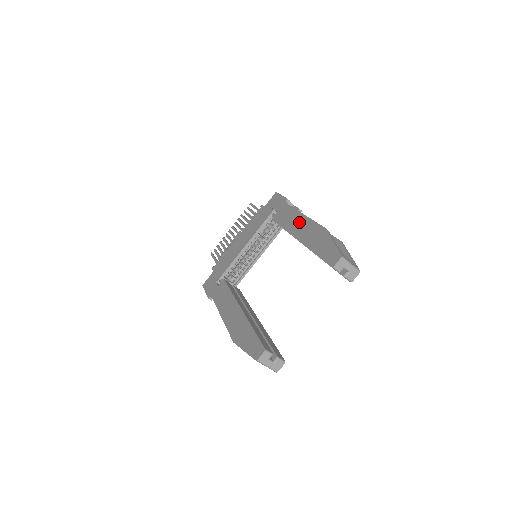
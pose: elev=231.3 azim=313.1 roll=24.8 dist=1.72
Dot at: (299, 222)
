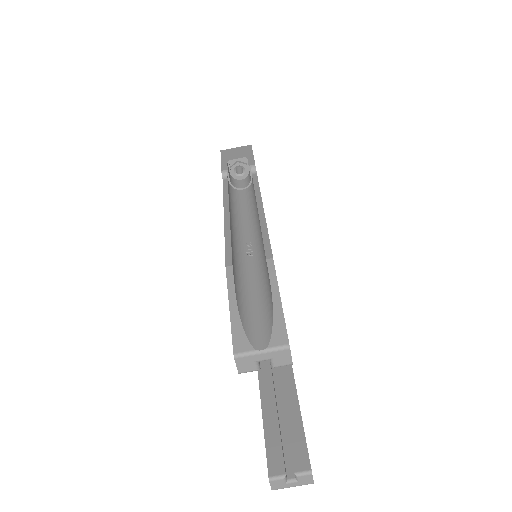
Dot at: occluded
